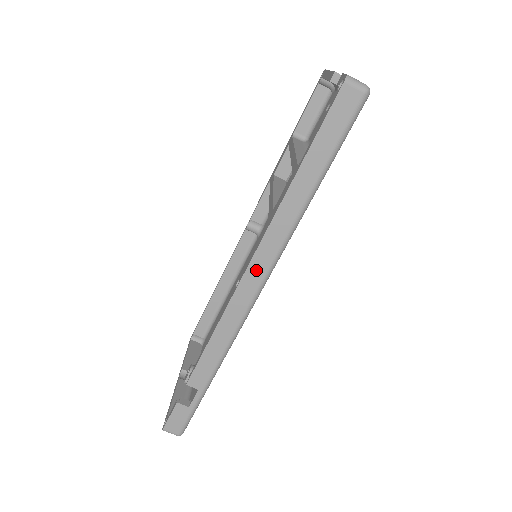
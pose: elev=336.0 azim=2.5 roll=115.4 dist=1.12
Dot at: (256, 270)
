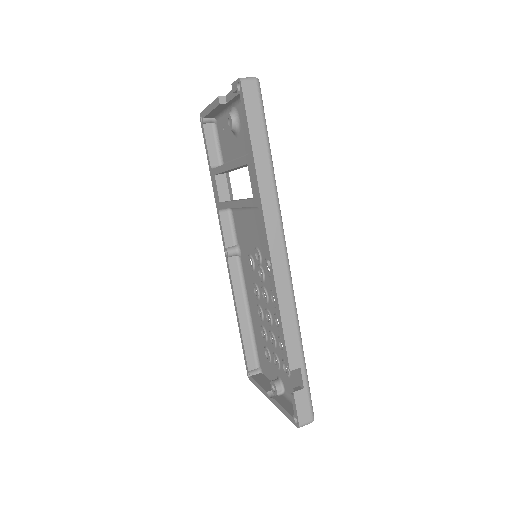
Dot at: (275, 241)
